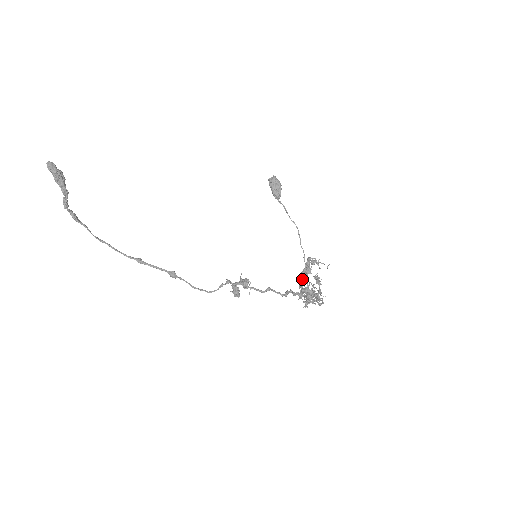
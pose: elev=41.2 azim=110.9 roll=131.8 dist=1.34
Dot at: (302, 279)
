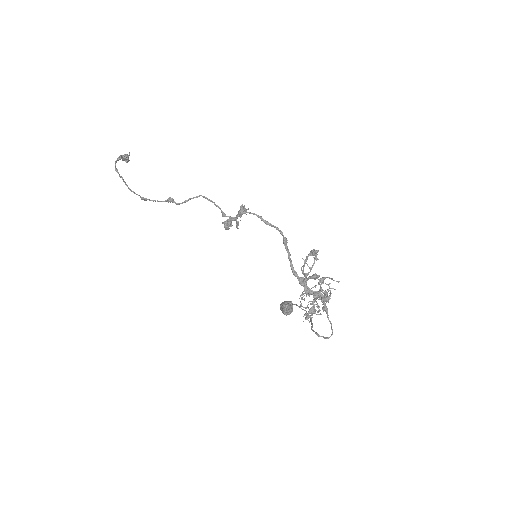
Dot at: (306, 258)
